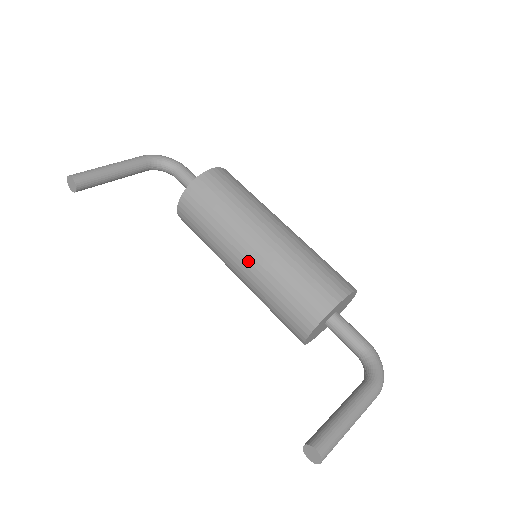
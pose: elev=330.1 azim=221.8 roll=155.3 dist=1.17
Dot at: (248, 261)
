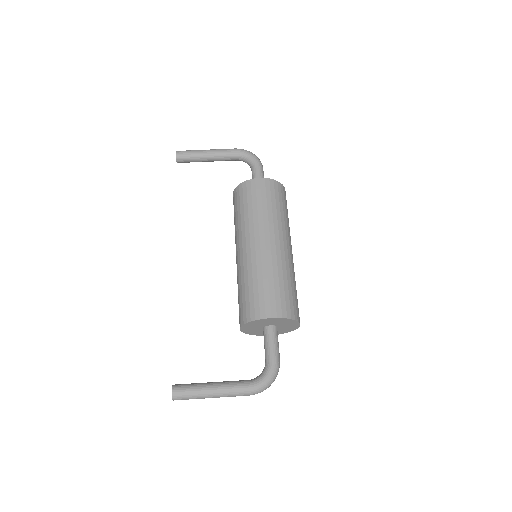
Dot at: (238, 257)
